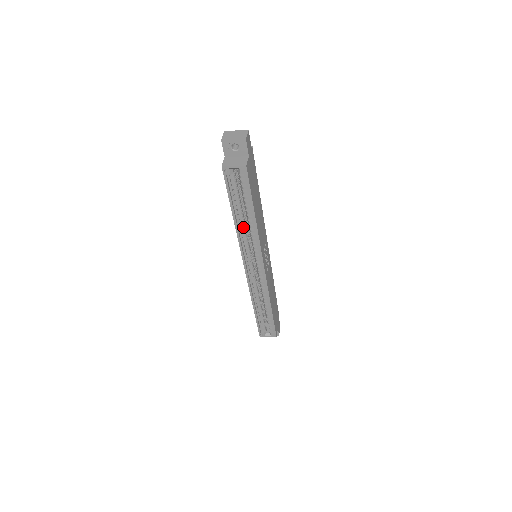
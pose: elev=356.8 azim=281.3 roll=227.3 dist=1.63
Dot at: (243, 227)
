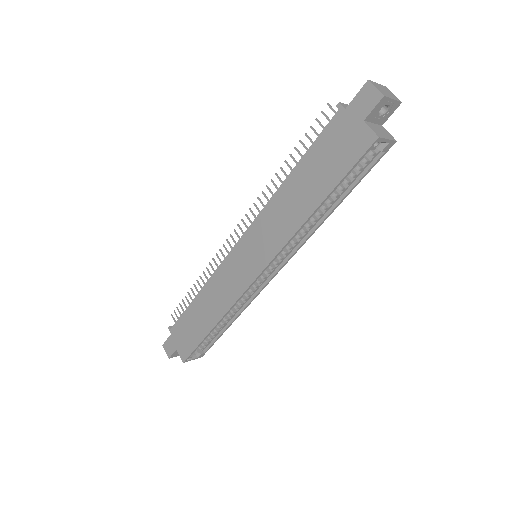
Dot at: occluded
